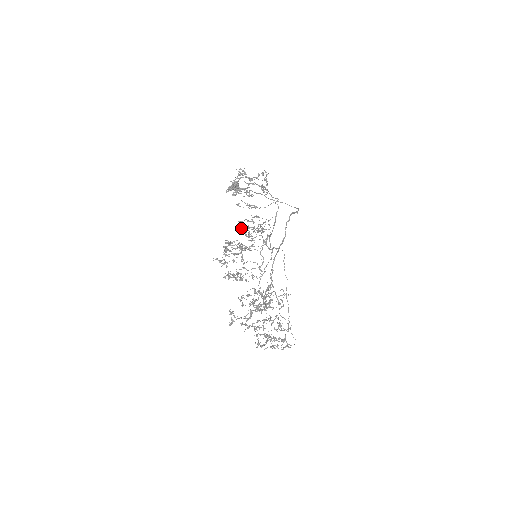
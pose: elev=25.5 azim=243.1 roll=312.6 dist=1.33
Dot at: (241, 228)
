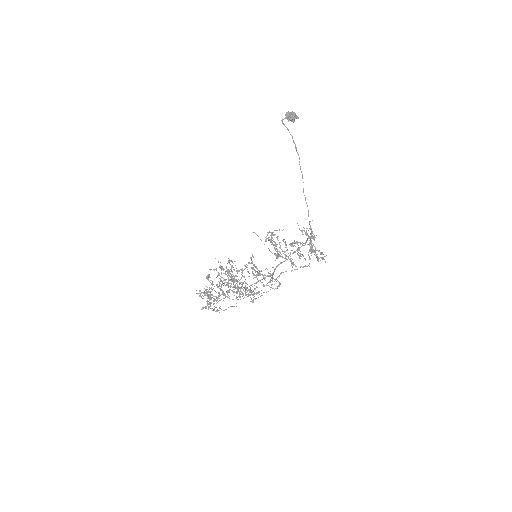
Dot at: (268, 233)
